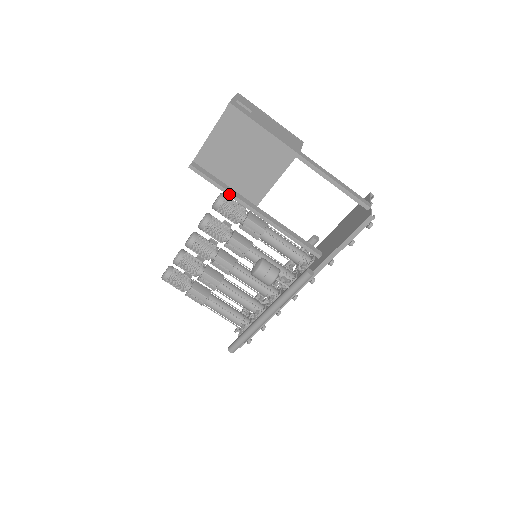
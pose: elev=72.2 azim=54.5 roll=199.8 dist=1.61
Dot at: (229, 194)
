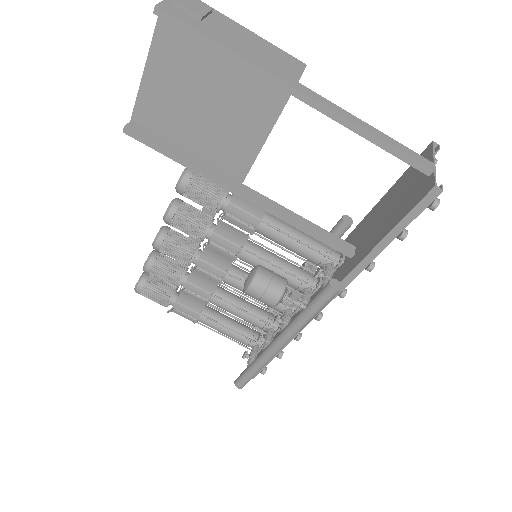
Dot at: (193, 169)
